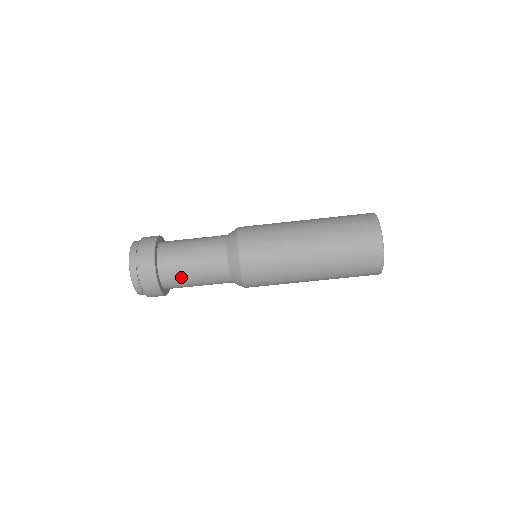
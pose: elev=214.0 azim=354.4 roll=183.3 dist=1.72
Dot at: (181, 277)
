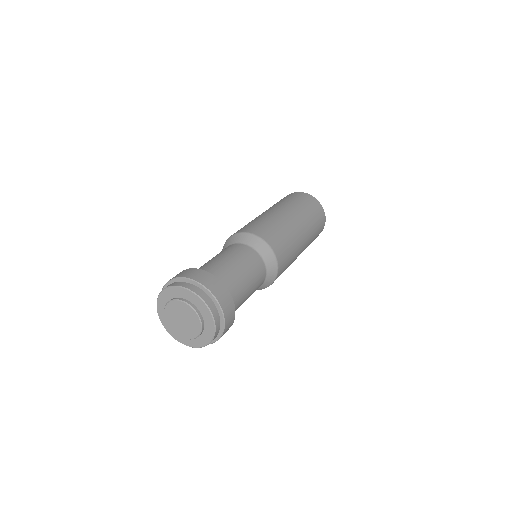
Dot at: (229, 272)
